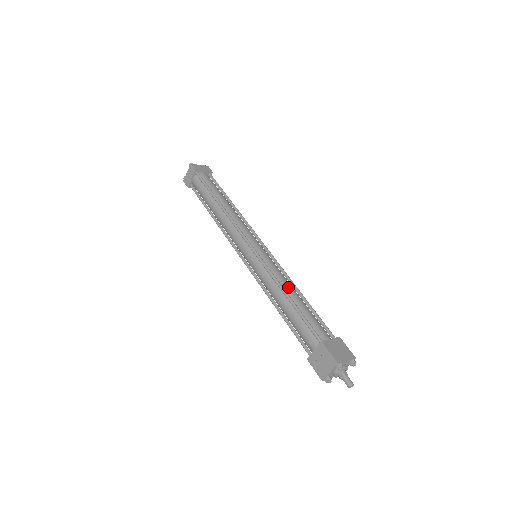
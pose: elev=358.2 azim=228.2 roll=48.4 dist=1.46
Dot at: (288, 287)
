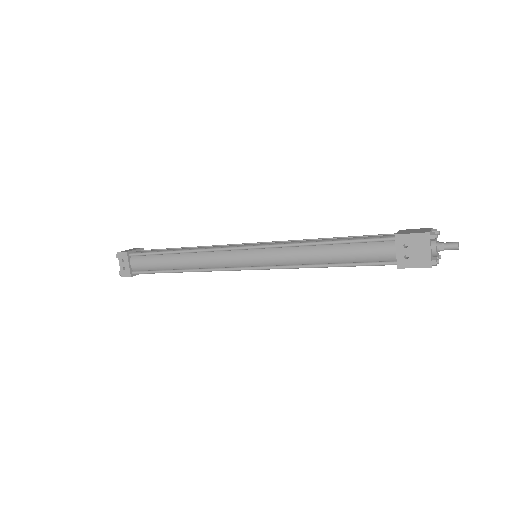
Dot at: (314, 240)
